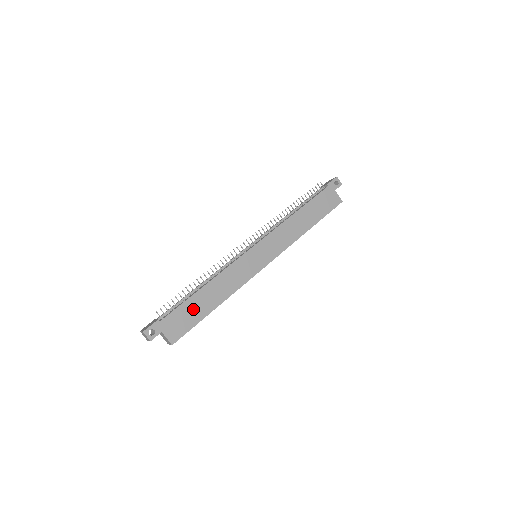
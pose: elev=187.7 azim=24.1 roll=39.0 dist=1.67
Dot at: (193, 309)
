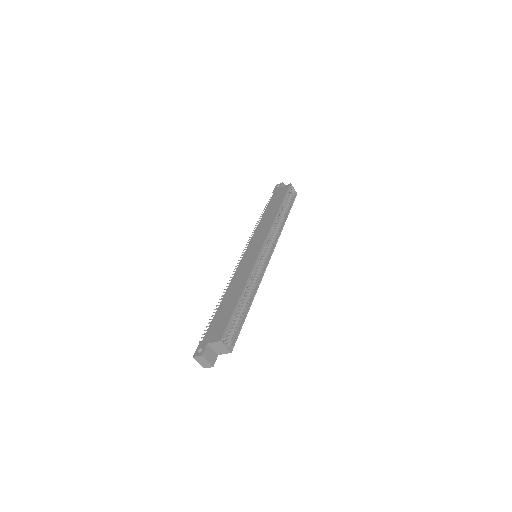
Dot at: (223, 313)
